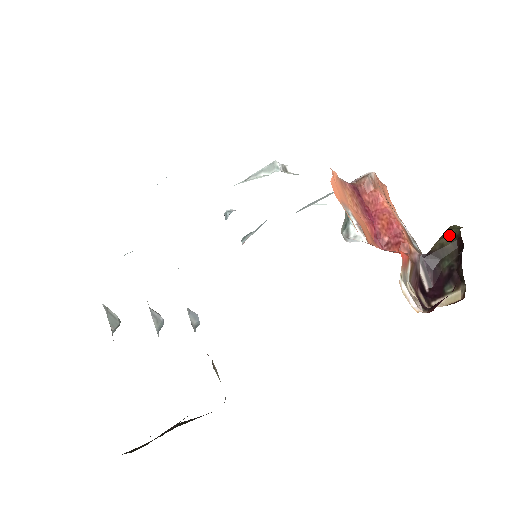
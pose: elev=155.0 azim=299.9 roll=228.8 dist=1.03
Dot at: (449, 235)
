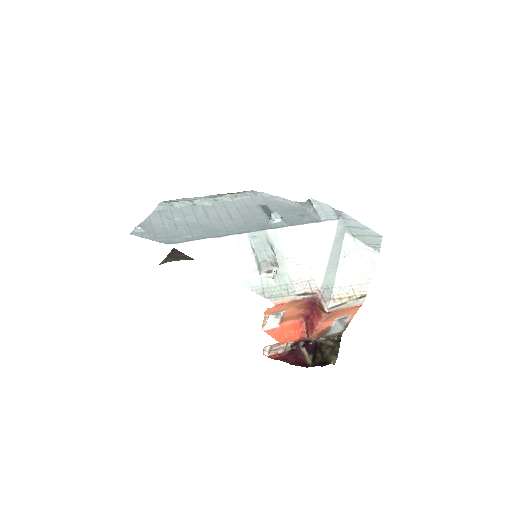
Dot at: (328, 357)
